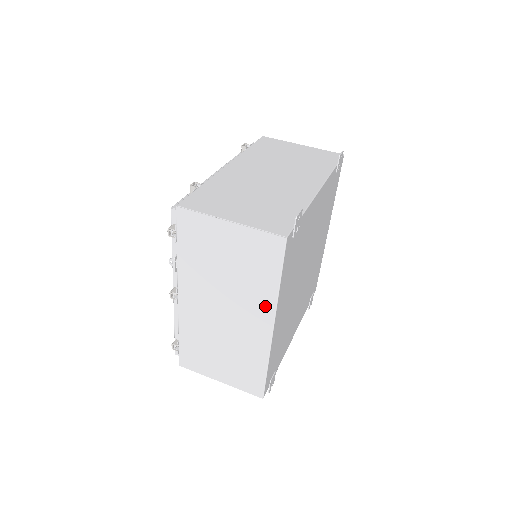
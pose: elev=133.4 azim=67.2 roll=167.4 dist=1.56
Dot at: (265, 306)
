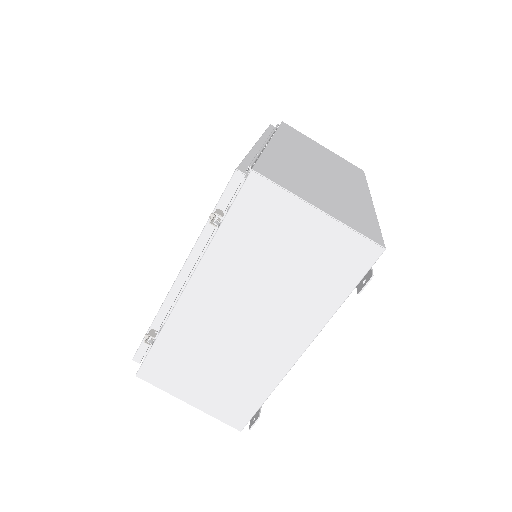
Dot at: occluded
